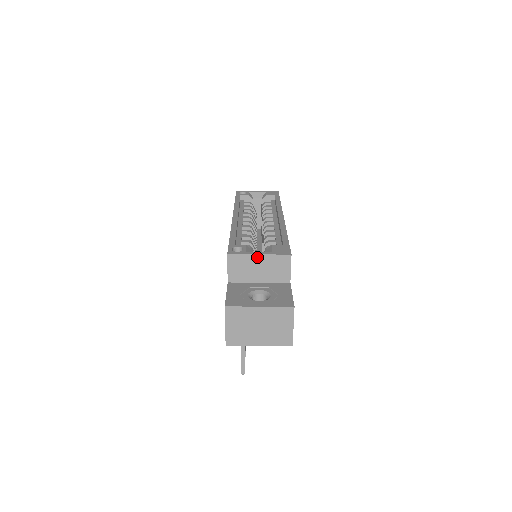
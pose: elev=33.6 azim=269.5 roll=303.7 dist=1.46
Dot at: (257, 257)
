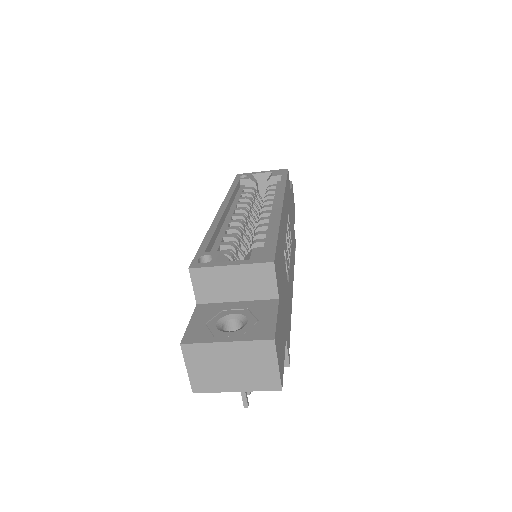
Dot at: (228, 269)
